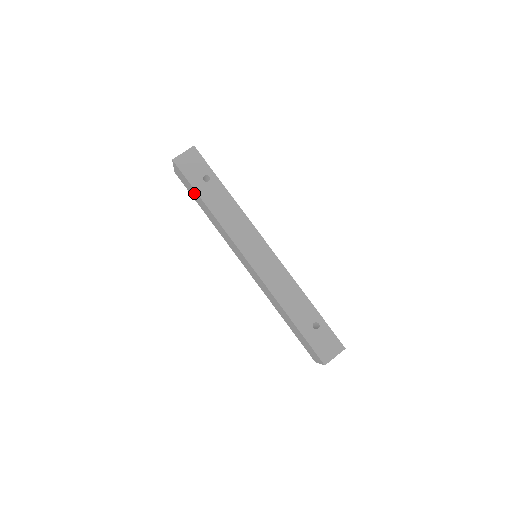
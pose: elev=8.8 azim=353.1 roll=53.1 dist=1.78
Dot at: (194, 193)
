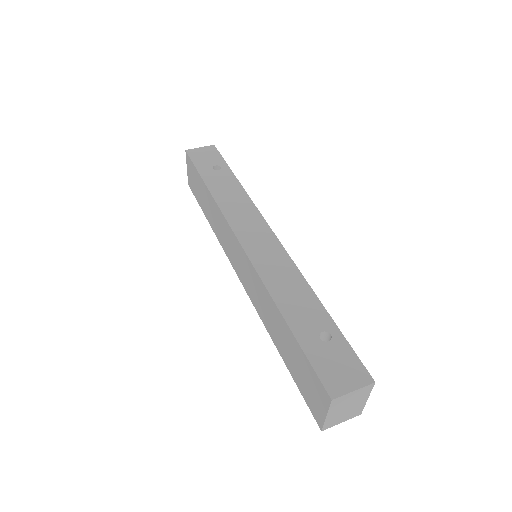
Dot at: (199, 186)
